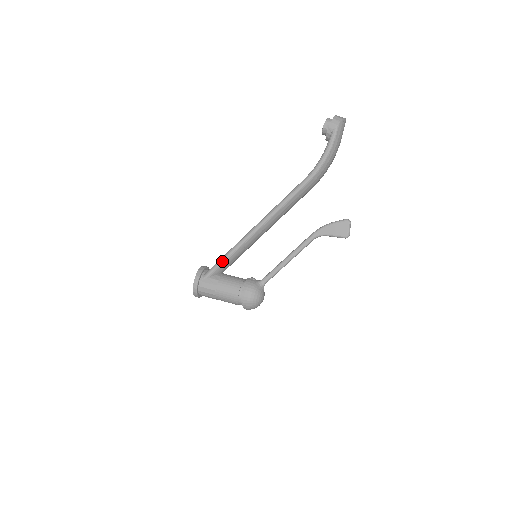
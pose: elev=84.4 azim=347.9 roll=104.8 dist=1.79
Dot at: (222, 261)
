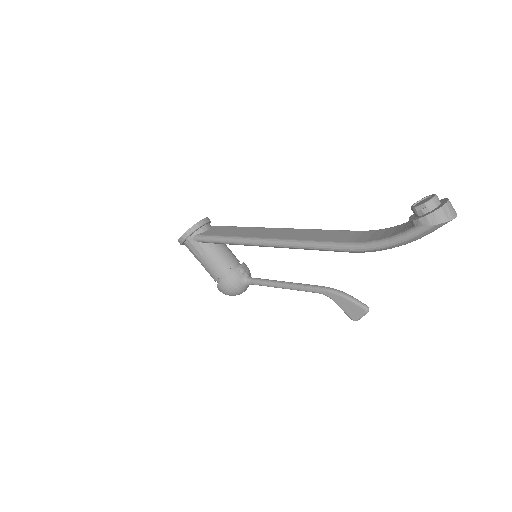
Dot at: (216, 241)
